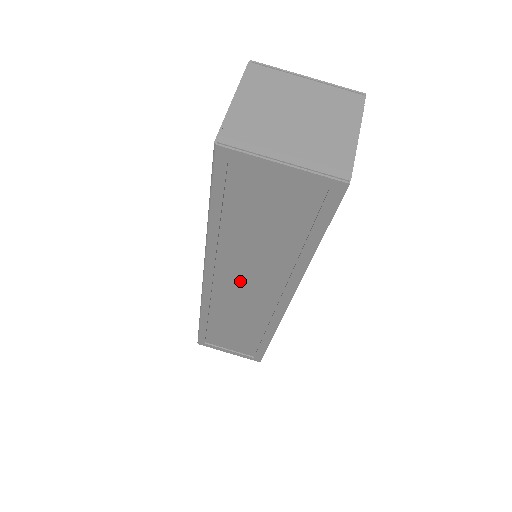
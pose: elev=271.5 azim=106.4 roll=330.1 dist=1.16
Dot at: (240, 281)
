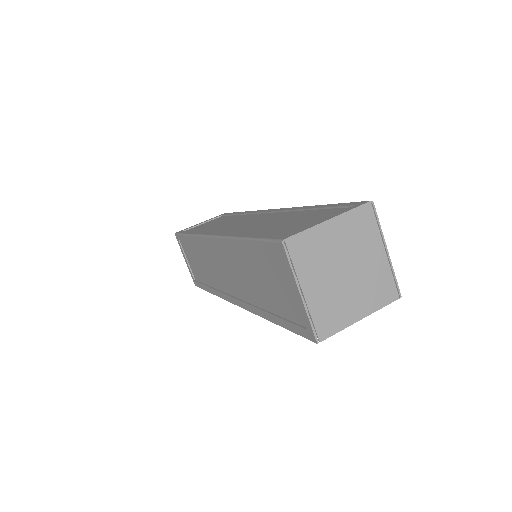
Dot at: (227, 265)
